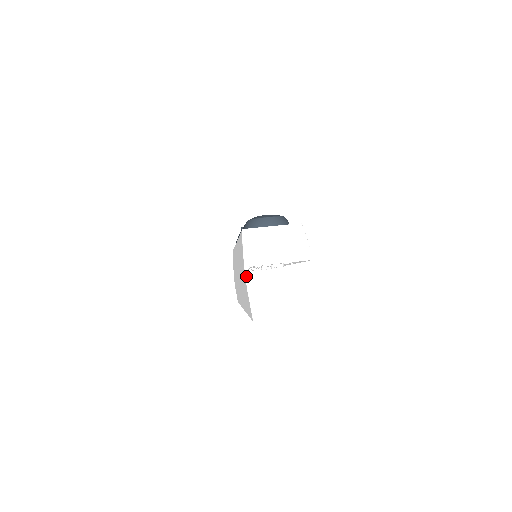
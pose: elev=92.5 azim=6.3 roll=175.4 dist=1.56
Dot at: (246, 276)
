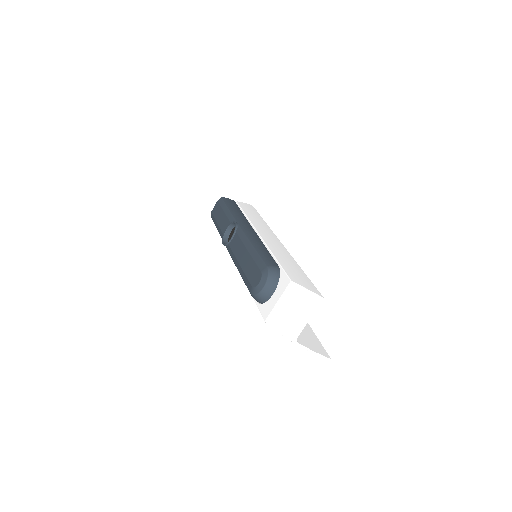
Dot at: occluded
